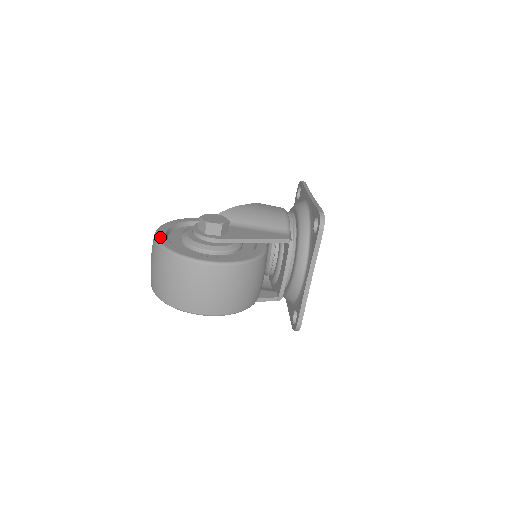
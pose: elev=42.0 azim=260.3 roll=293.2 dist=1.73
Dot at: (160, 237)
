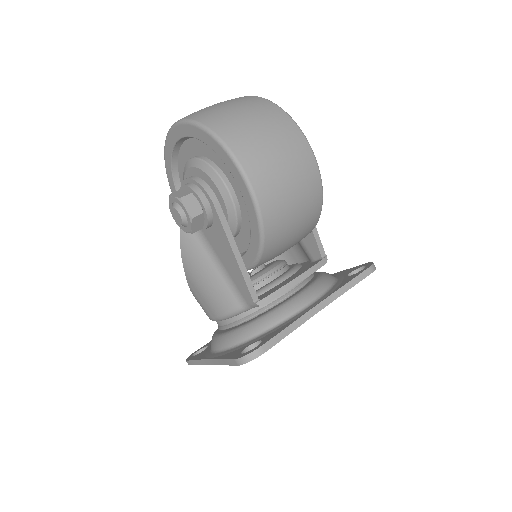
Dot at: occluded
